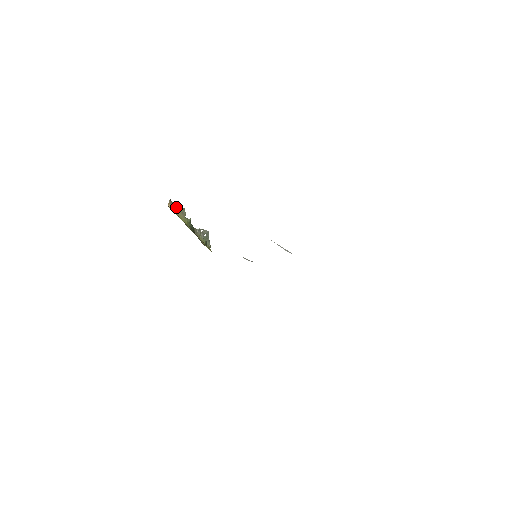
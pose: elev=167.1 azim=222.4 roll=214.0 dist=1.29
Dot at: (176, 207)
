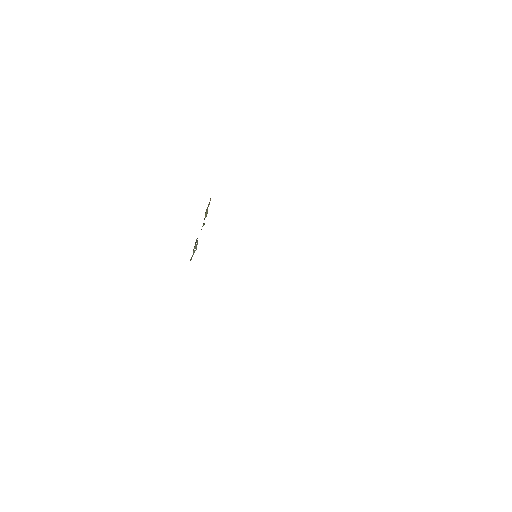
Dot at: (208, 206)
